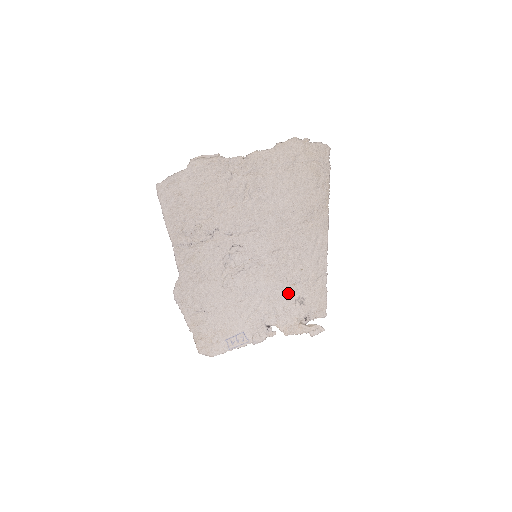
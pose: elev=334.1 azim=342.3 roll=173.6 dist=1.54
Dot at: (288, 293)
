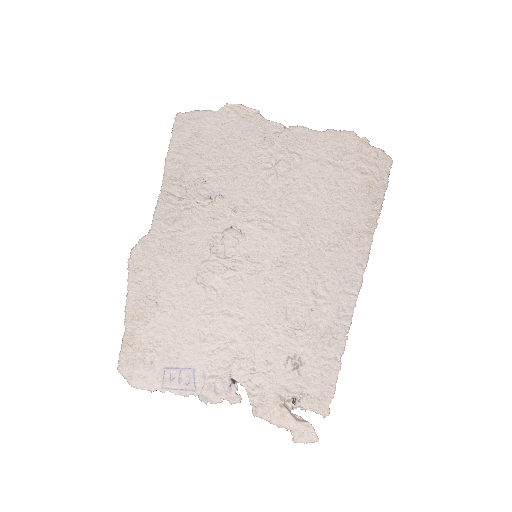
Dot at: (281, 339)
